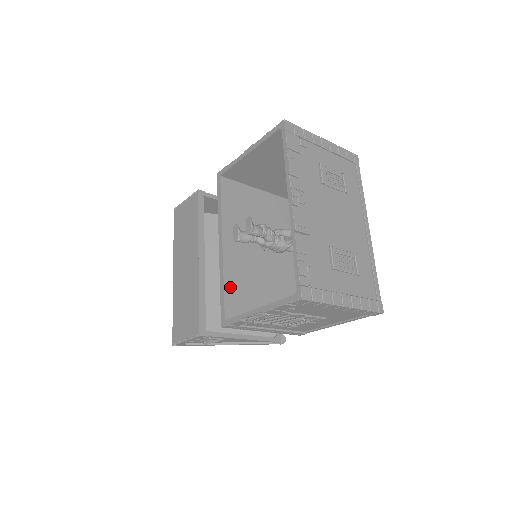
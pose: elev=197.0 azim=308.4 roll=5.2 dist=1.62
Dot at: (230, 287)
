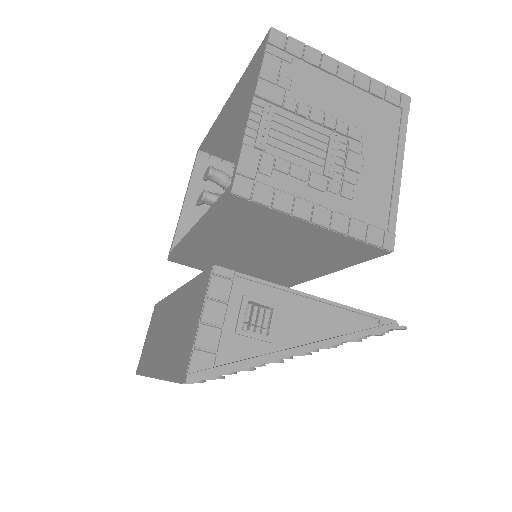
Dot at: occluded
